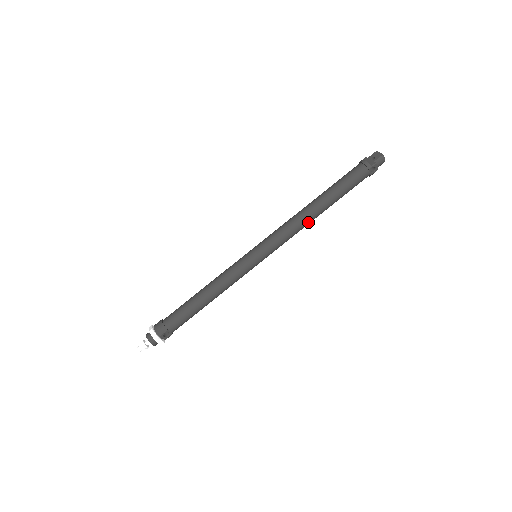
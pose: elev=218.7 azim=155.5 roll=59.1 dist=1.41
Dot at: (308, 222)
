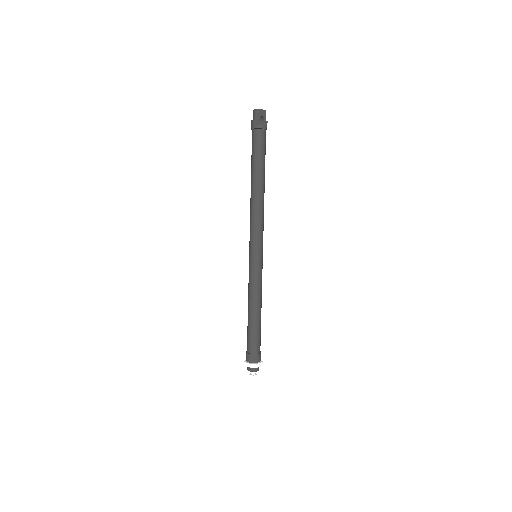
Dot at: occluded
